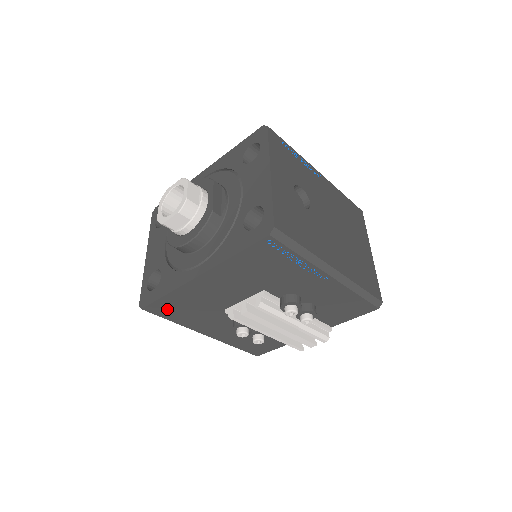
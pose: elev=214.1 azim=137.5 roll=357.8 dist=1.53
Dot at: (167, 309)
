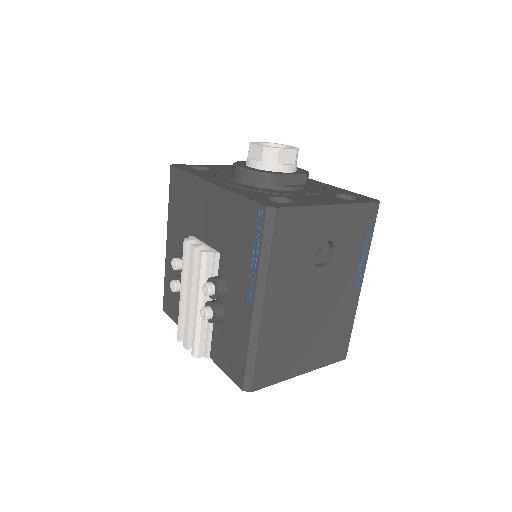
Dot at: (177, 186)
